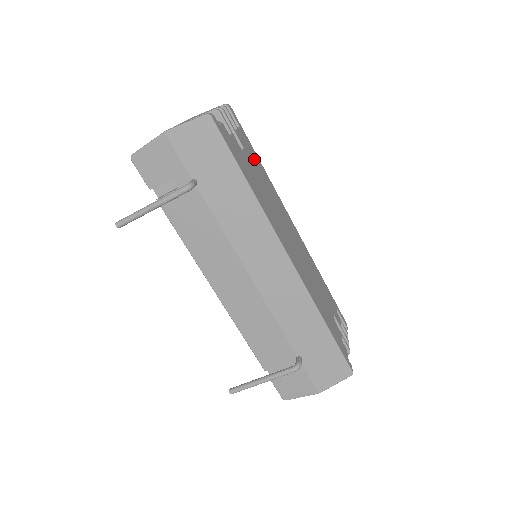
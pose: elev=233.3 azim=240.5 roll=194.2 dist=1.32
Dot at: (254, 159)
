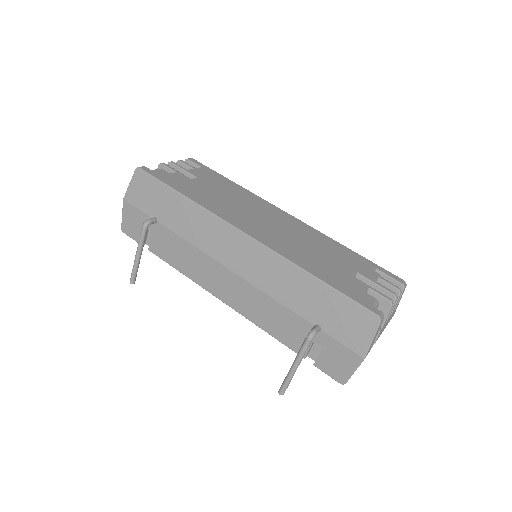
Dot at: (217, 182)
